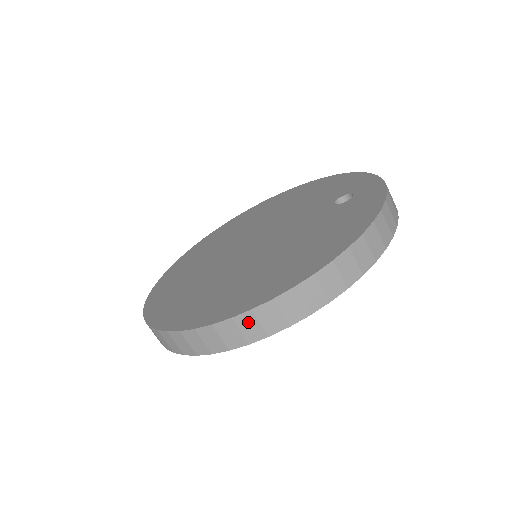
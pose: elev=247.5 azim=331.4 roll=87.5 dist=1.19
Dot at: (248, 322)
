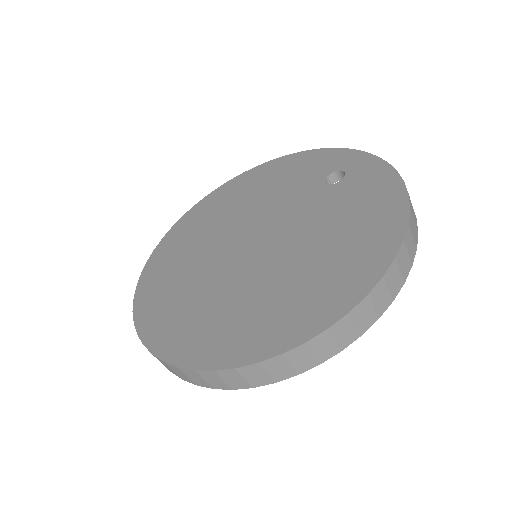
Dot at: (344, 327)
